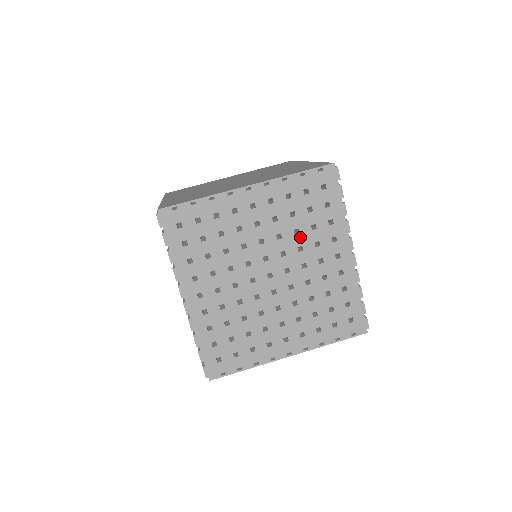
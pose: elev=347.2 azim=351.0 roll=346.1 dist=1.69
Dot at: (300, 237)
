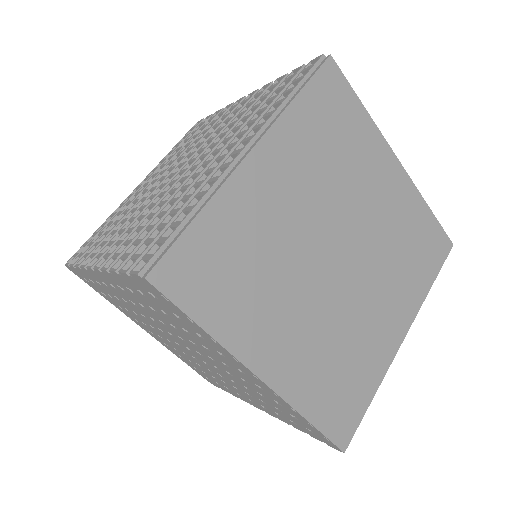
Dot at: (244, 387)
